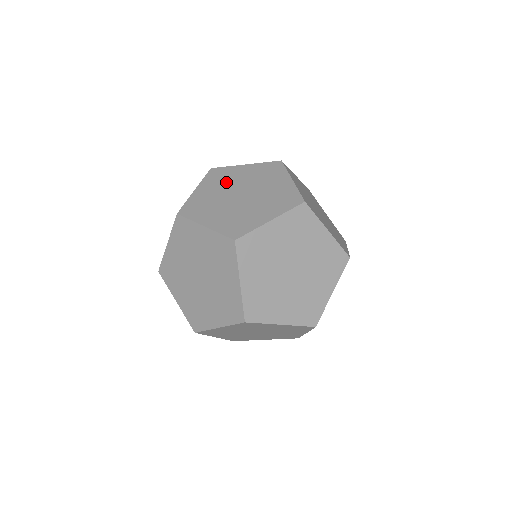
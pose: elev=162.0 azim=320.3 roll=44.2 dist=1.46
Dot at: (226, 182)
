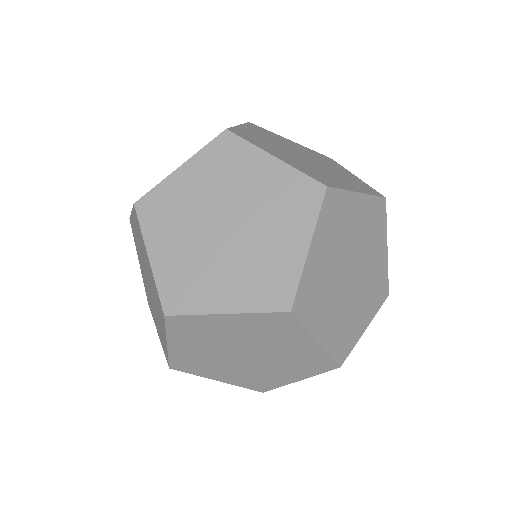
Dot at: occluded
